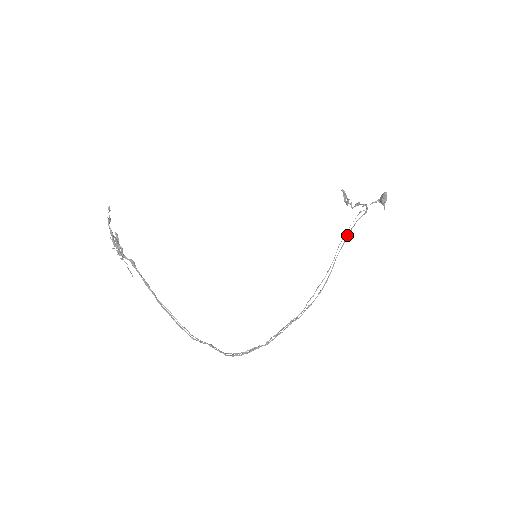
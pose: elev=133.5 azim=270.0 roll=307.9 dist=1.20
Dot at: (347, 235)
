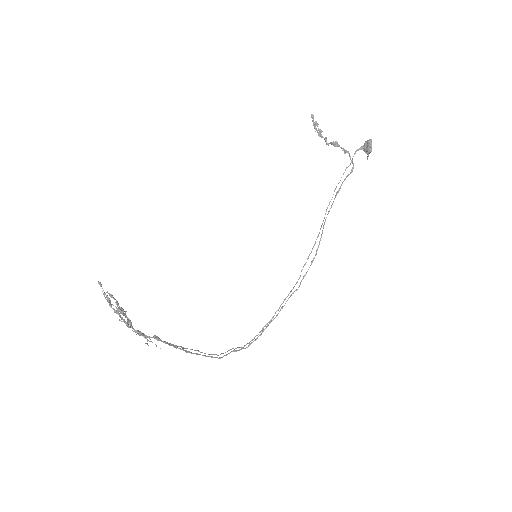
Dot at: (334, 198)
